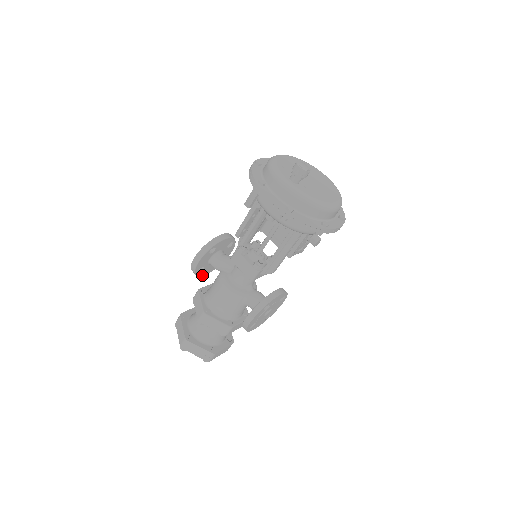
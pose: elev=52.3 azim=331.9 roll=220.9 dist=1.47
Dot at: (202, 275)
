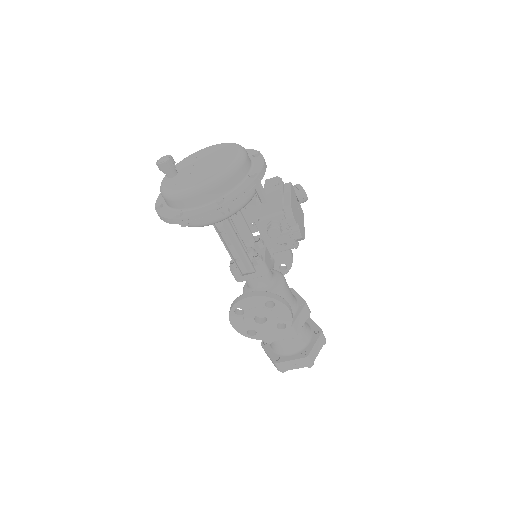
Dot at: occluded
